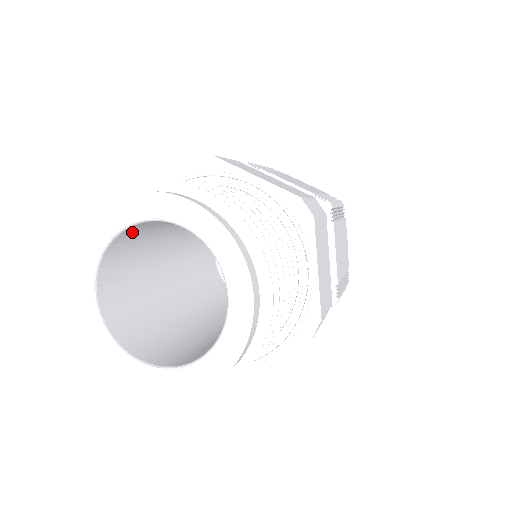
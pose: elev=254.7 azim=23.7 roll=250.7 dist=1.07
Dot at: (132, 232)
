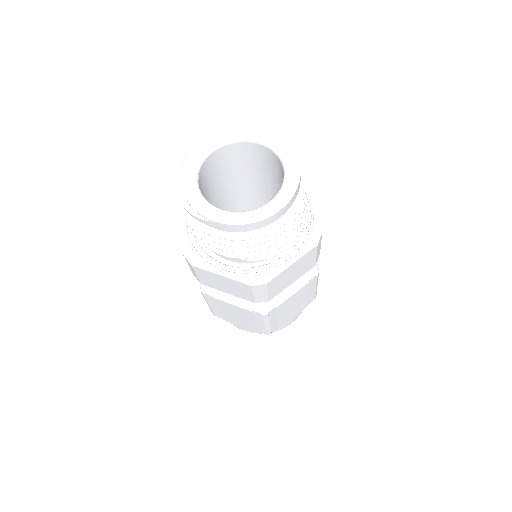
Dot at: (218, 158)
